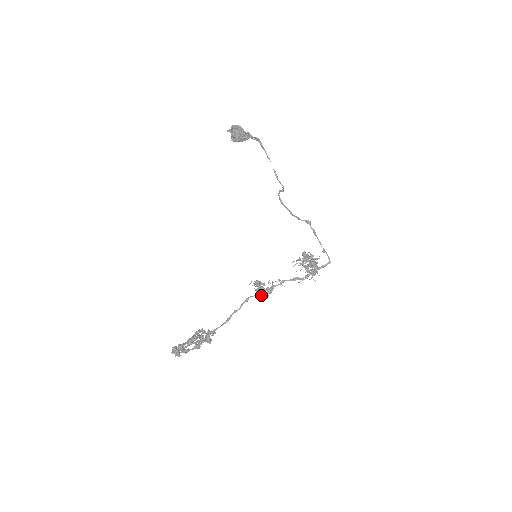
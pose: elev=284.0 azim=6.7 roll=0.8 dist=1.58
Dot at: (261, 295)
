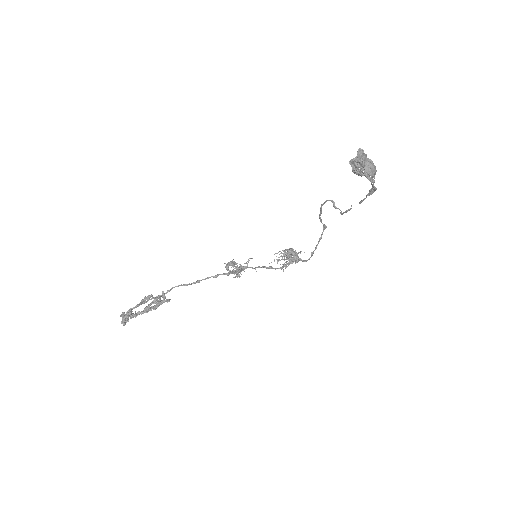
Dot at: occluded
